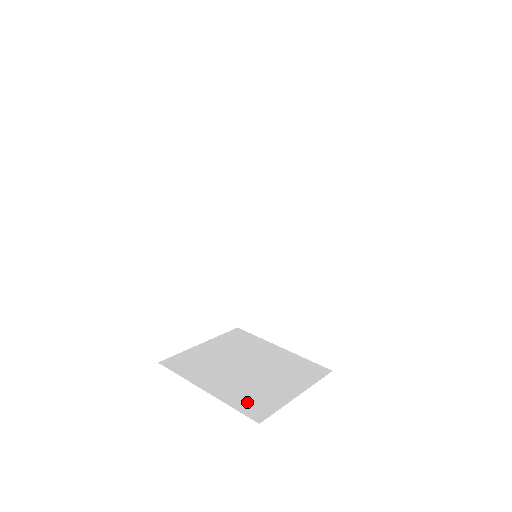
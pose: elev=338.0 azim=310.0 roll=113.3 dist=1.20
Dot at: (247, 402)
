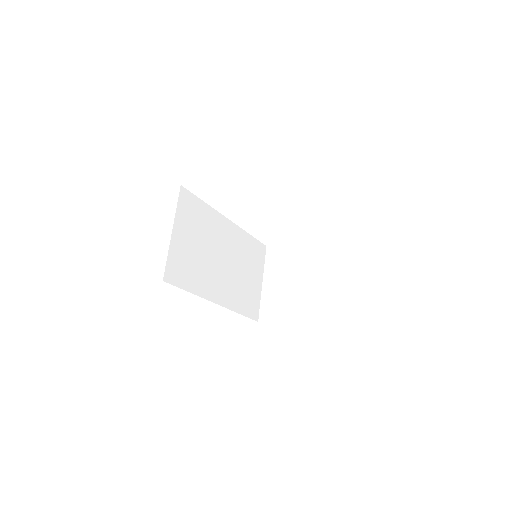
Dot at: (268, 306)
